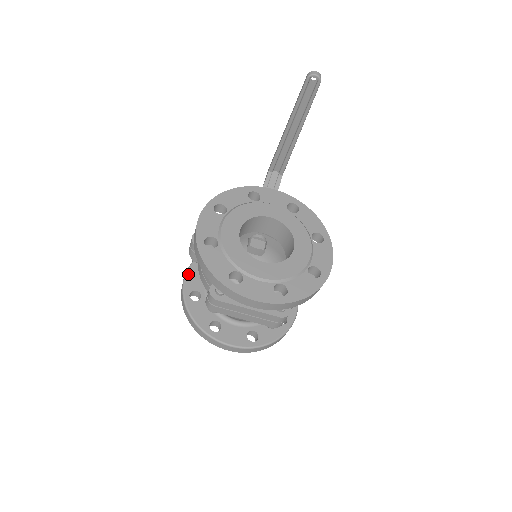
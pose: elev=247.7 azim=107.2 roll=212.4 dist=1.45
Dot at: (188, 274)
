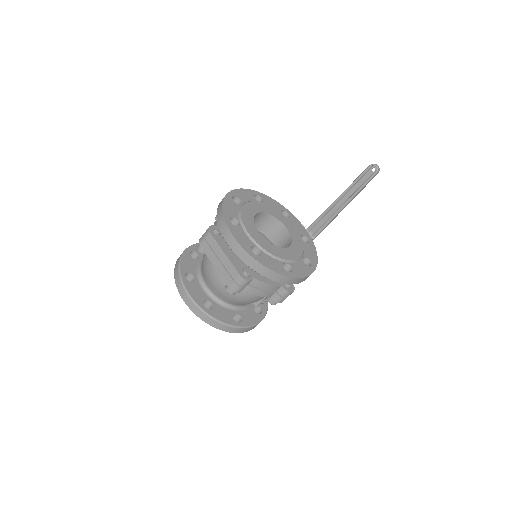
Dot at: occluded
